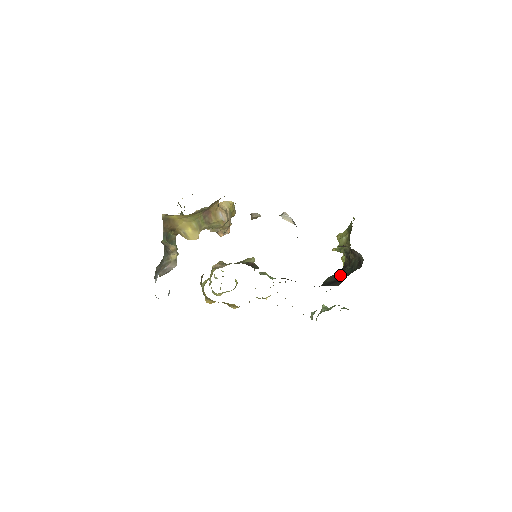
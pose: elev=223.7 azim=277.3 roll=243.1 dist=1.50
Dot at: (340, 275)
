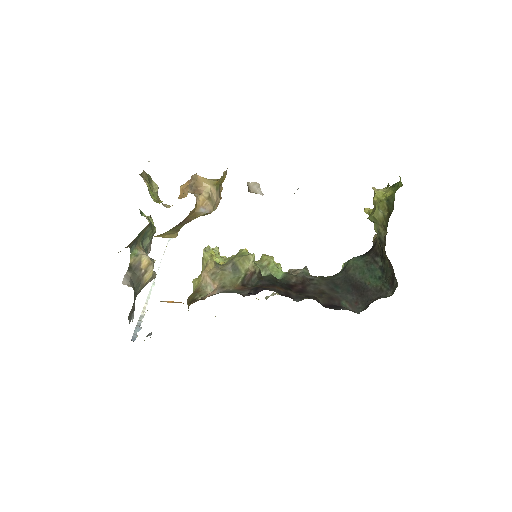
Dot at: (366, 275)
